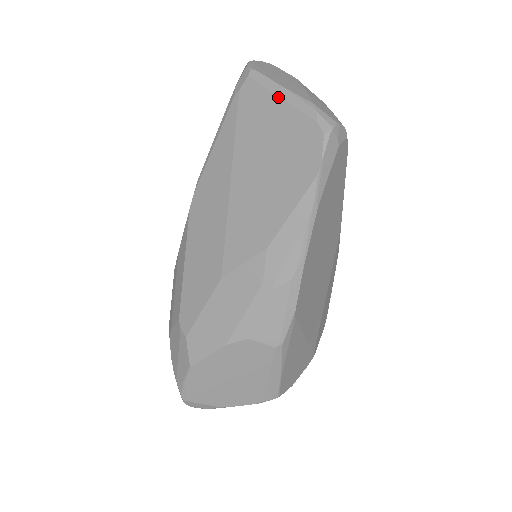
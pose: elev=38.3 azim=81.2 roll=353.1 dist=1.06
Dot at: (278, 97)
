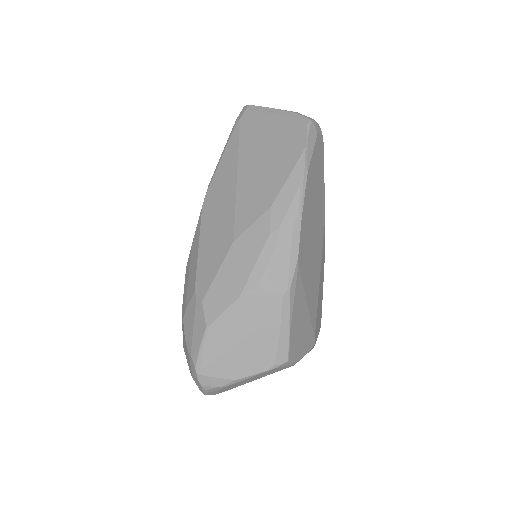
Dot at: (270, 114)
